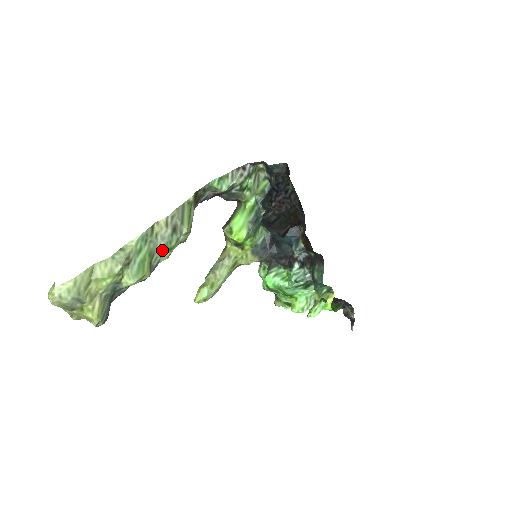
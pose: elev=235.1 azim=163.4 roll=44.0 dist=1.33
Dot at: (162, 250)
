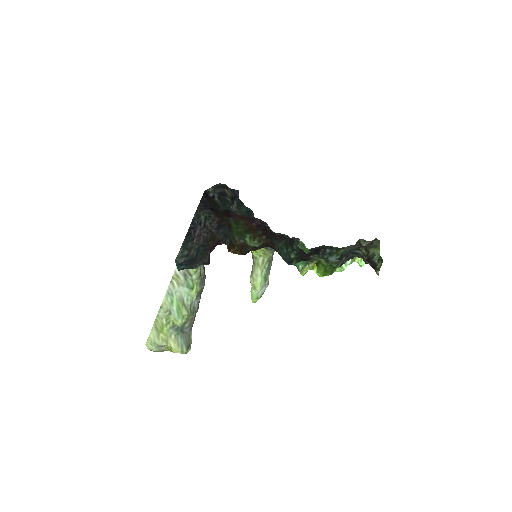
Dot at: (187, 292)
